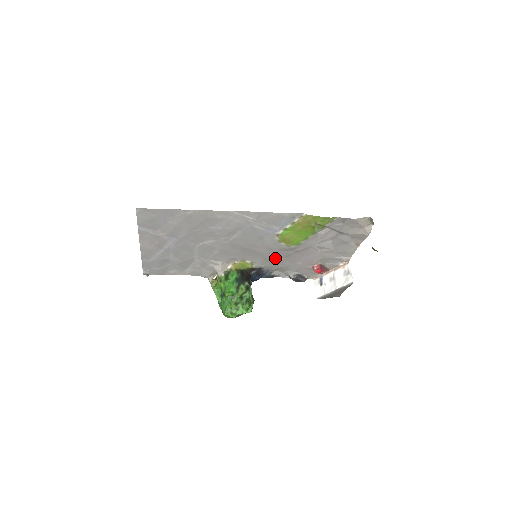
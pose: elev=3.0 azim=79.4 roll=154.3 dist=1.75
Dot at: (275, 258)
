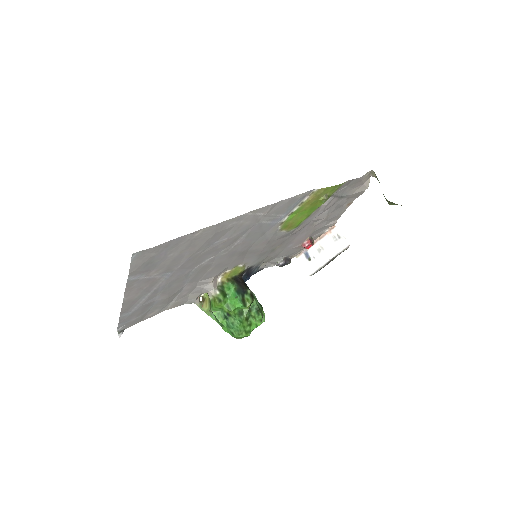
Dot at: (269, 250)
